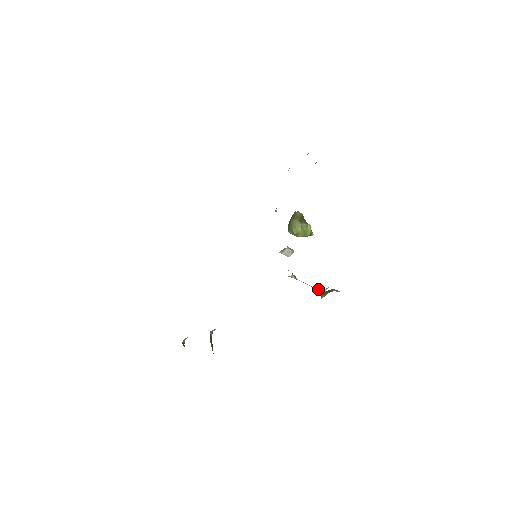
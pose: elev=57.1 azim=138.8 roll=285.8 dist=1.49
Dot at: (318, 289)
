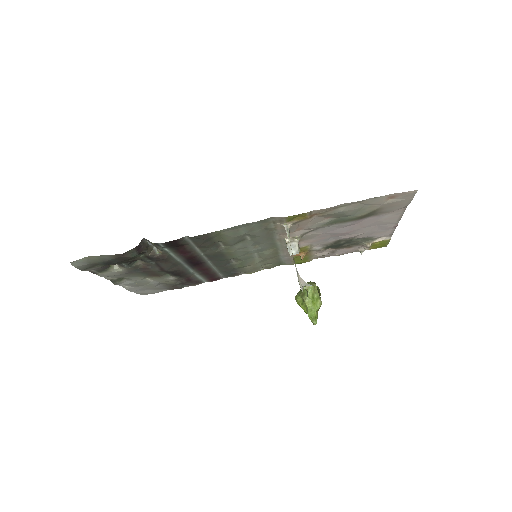
Dot at: (299, 275)
